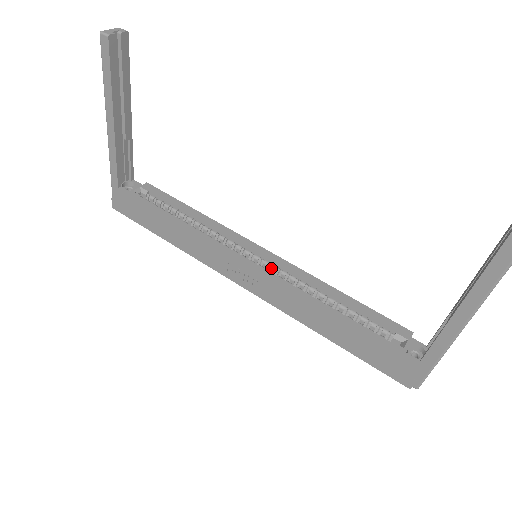
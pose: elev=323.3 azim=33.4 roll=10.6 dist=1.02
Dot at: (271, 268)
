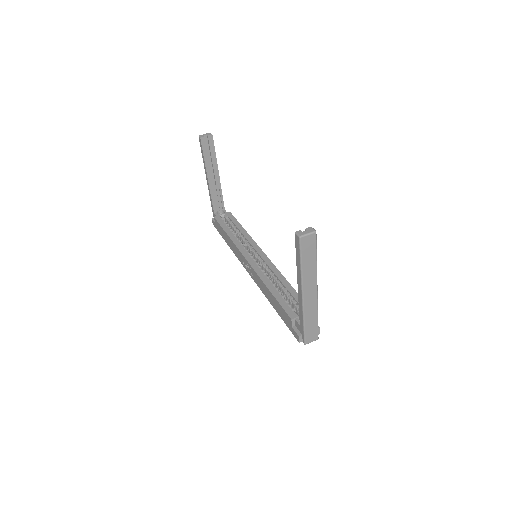
Dot at: (262, 264)
